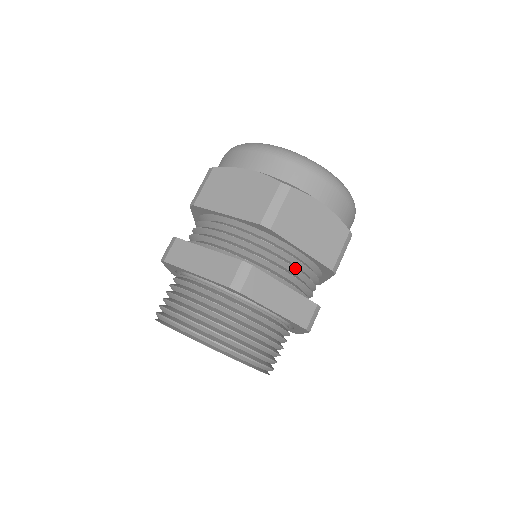
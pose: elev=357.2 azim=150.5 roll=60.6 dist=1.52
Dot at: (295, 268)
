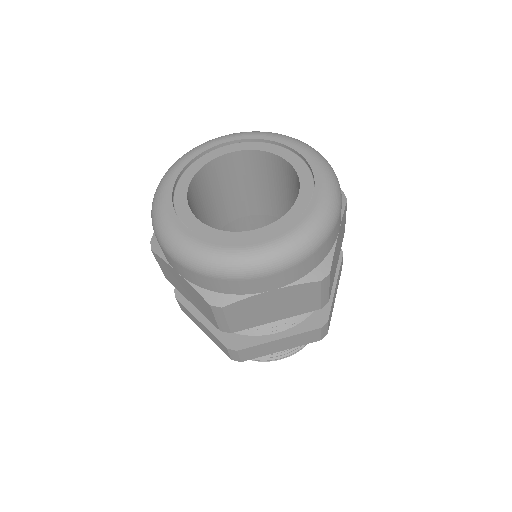
Dot at: (281, 320)
